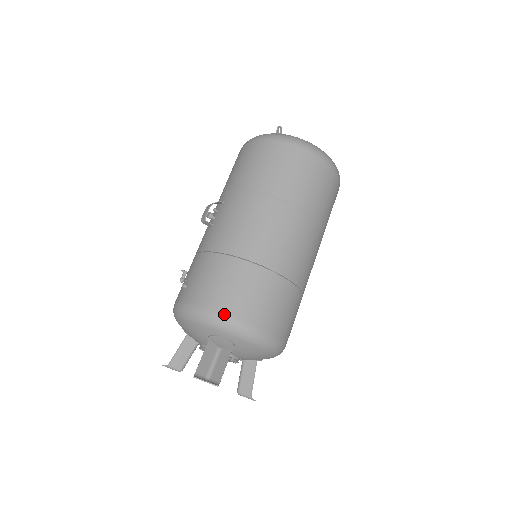
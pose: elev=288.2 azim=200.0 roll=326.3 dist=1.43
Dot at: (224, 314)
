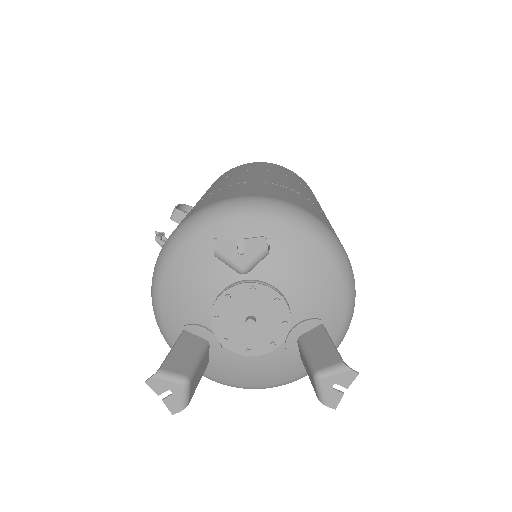
Dot at: (235, 197)
